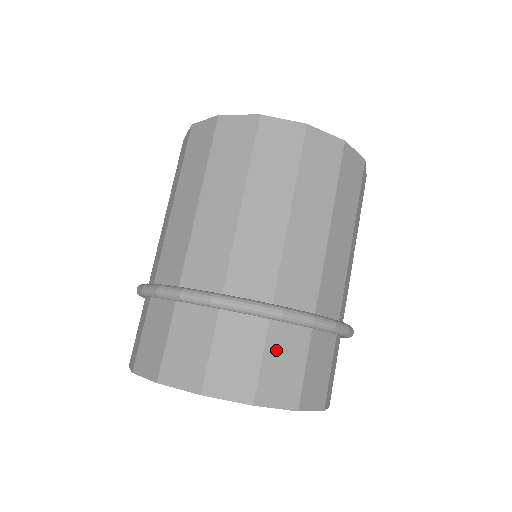
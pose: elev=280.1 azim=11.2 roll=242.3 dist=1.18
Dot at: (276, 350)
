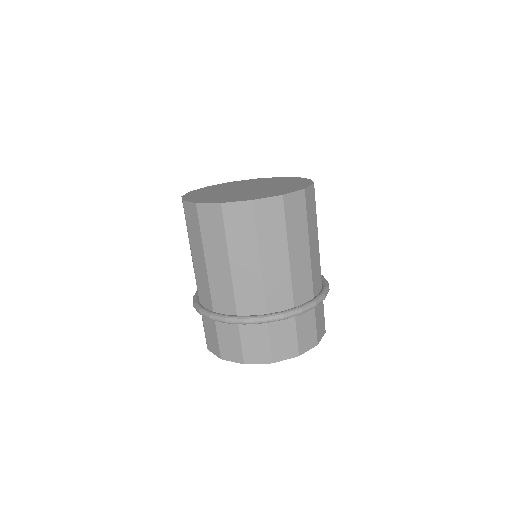
Dot at: (301, 326)
